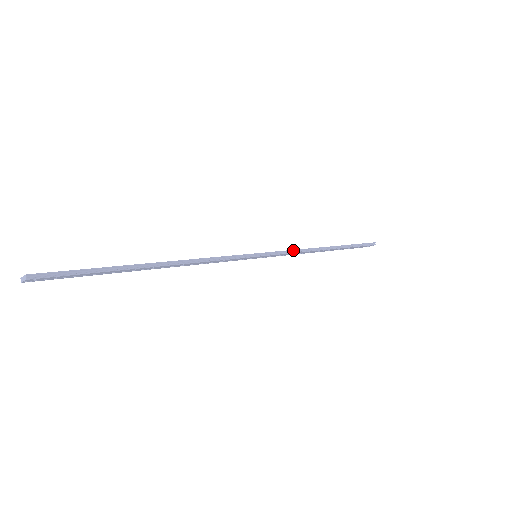
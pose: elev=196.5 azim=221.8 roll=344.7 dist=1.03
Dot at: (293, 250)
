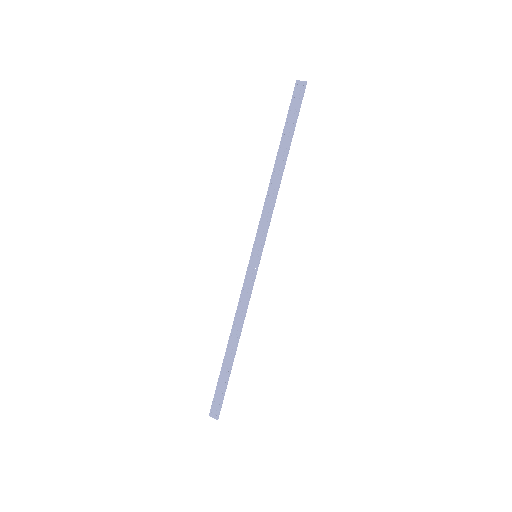
Dot at: (270, 218)
